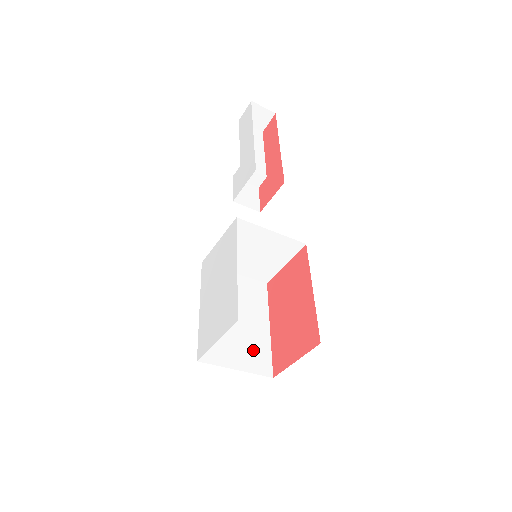
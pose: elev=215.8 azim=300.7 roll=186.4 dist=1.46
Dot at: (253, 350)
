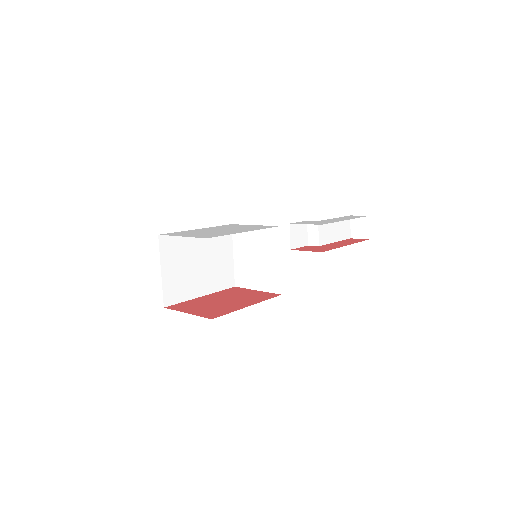
Dot at: (180, 284)
